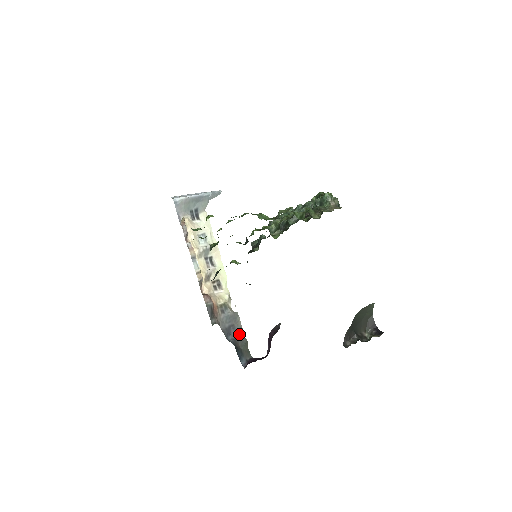
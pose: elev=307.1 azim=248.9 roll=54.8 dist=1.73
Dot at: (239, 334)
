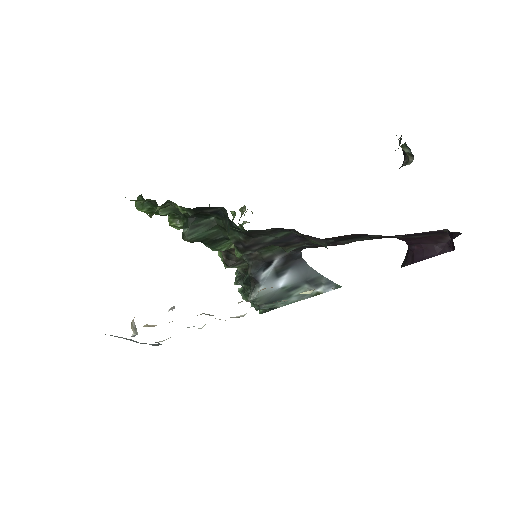
Dot at: occluded
